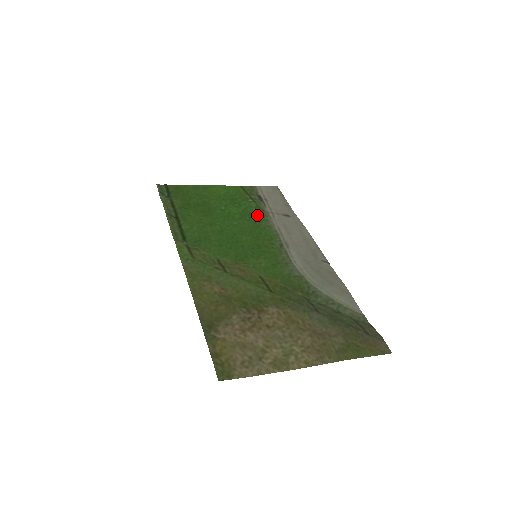
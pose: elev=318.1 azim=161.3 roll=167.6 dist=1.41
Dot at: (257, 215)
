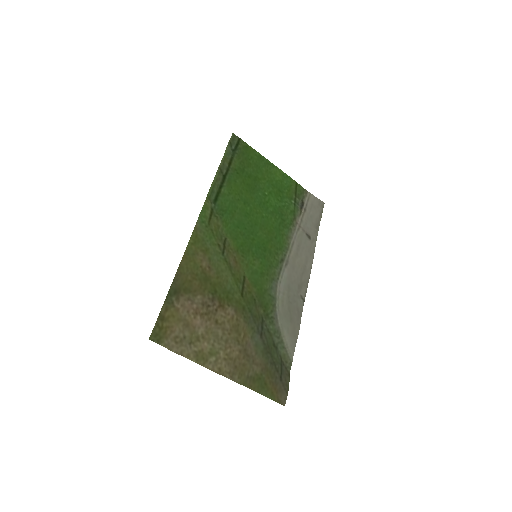
Dot at: (287, 219)
